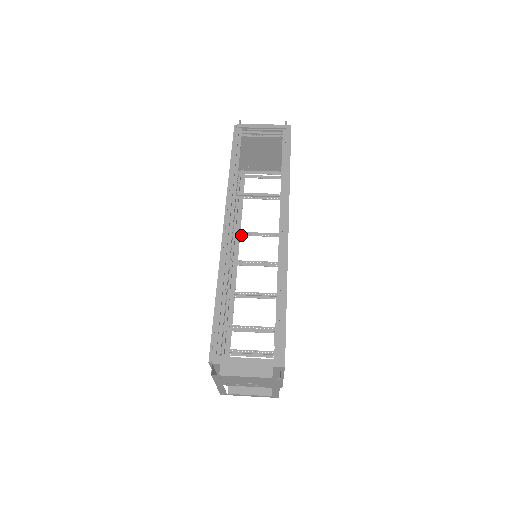
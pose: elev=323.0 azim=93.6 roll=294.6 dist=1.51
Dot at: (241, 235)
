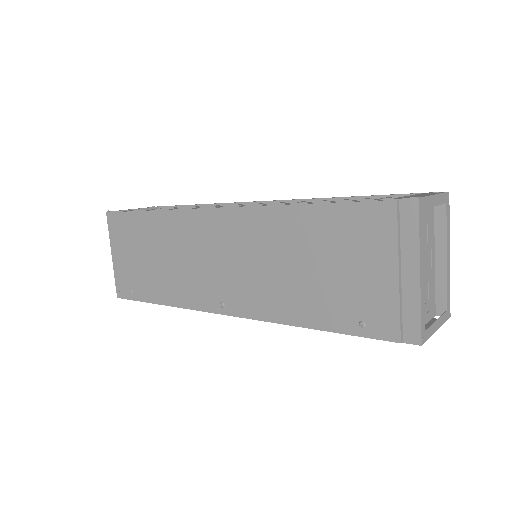
Dot at: occluded
